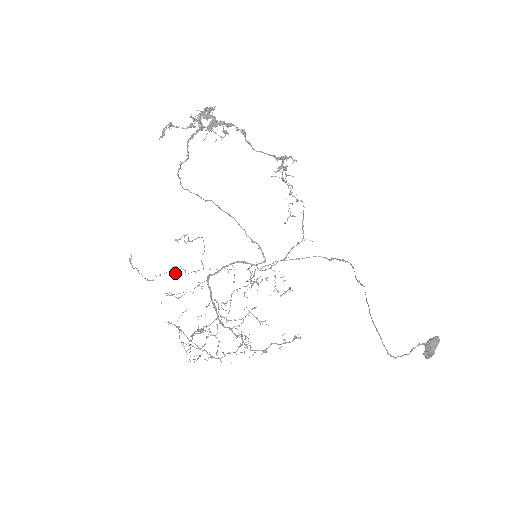
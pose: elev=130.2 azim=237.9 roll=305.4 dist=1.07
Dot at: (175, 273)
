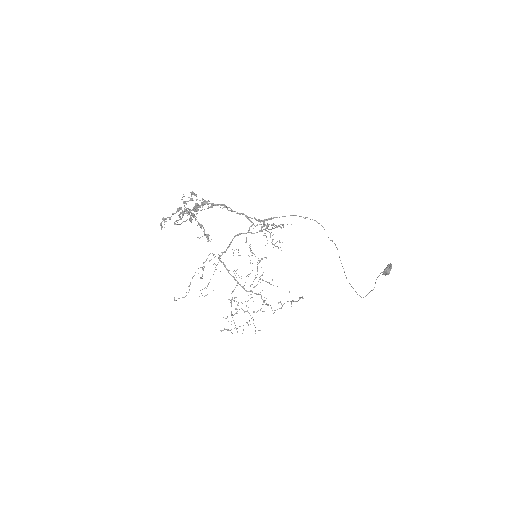
Dot at: occluded
